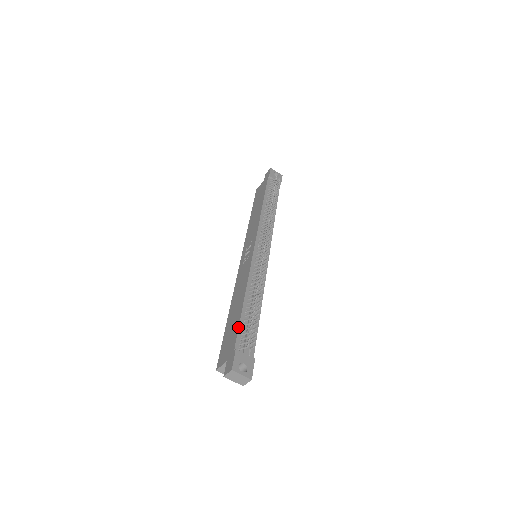
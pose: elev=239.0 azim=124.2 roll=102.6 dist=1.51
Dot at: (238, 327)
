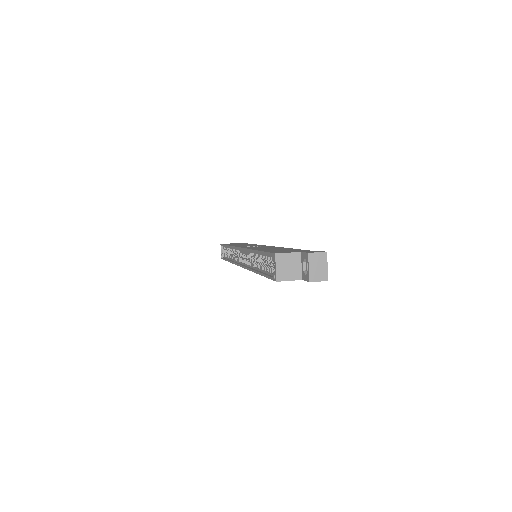
Dot at: occluded
